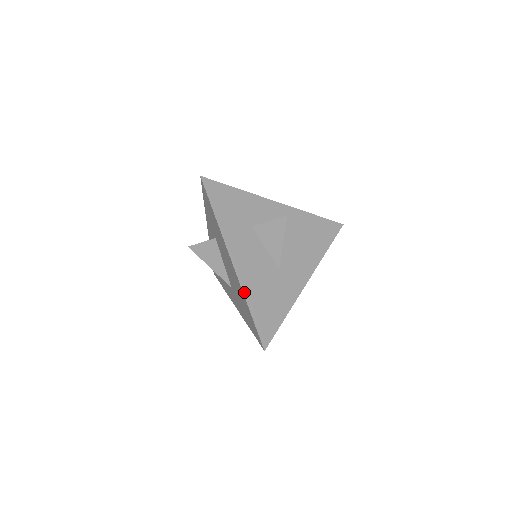
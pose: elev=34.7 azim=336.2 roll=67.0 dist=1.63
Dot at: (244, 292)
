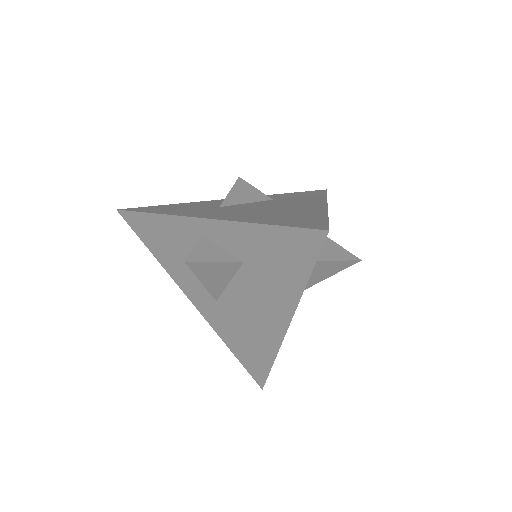
Dot at: occluded
